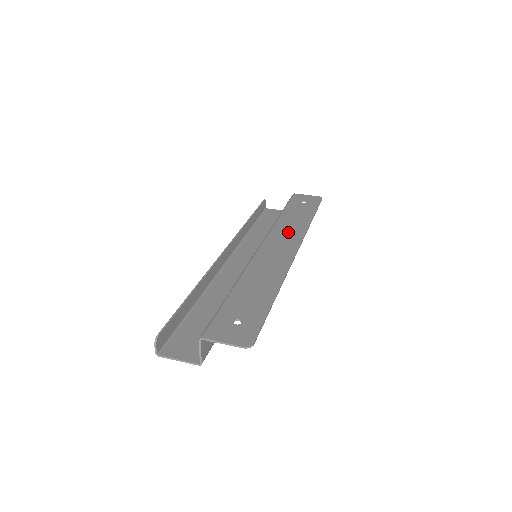
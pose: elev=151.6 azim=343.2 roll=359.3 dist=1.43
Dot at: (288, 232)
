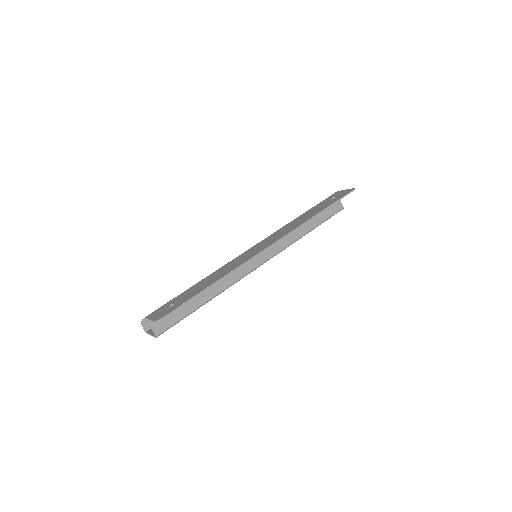
Dot at: (284, 231)
